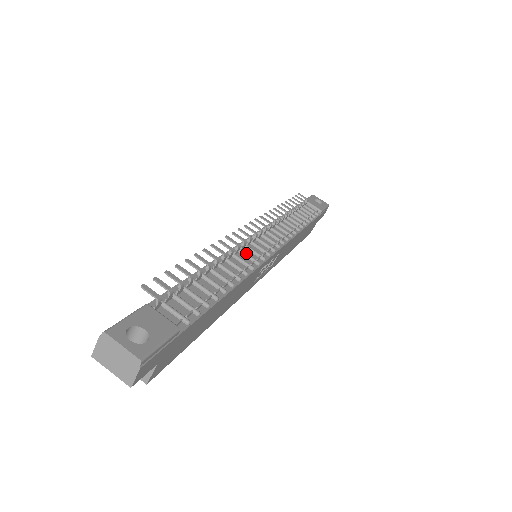
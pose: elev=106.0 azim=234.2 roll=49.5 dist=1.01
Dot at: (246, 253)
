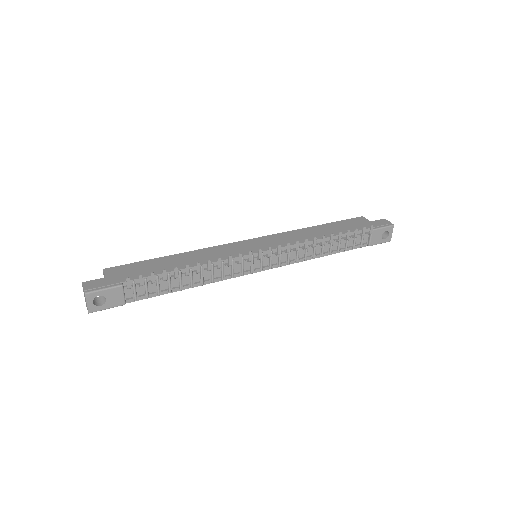
Dot at: (233, 268)
